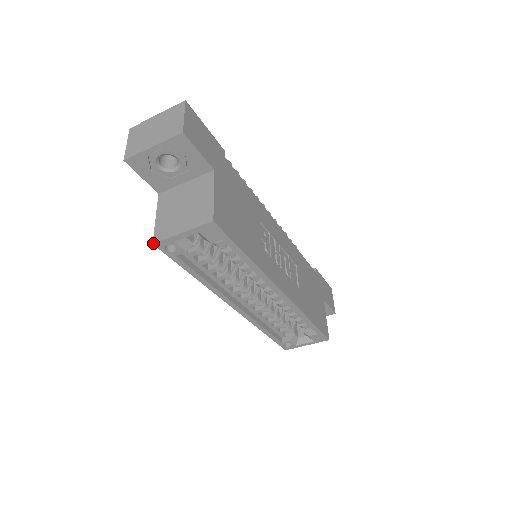
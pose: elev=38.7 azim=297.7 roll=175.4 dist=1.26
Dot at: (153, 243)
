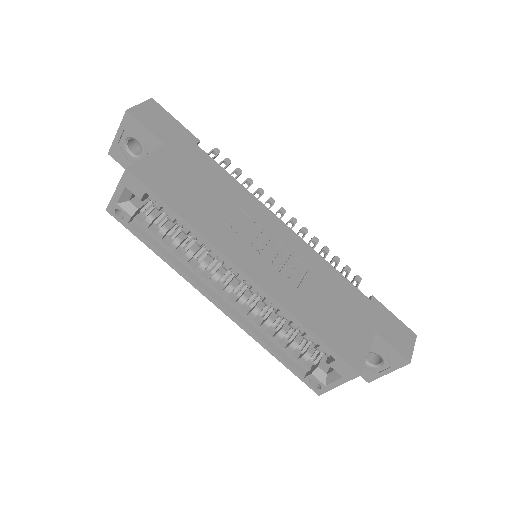
Dot at: (106, 209)
